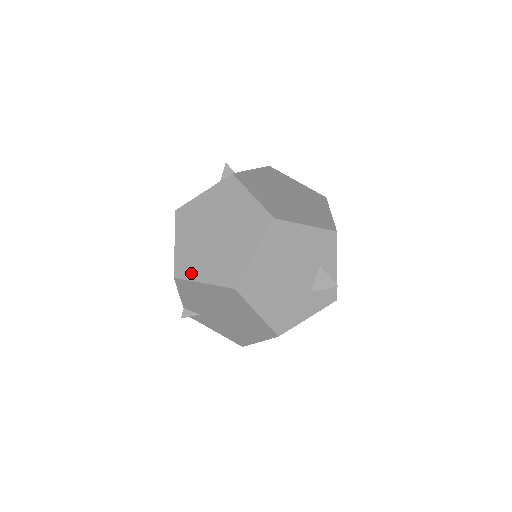
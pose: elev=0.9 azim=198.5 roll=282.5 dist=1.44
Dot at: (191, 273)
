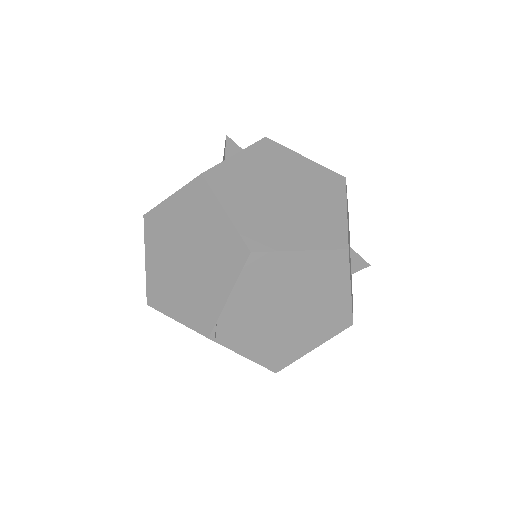
Dot at: (276, 242)
